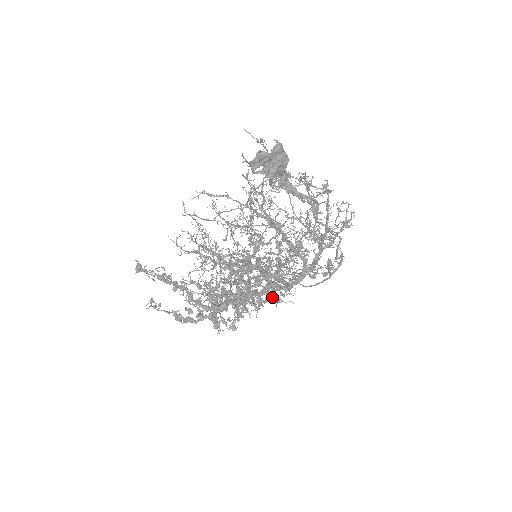
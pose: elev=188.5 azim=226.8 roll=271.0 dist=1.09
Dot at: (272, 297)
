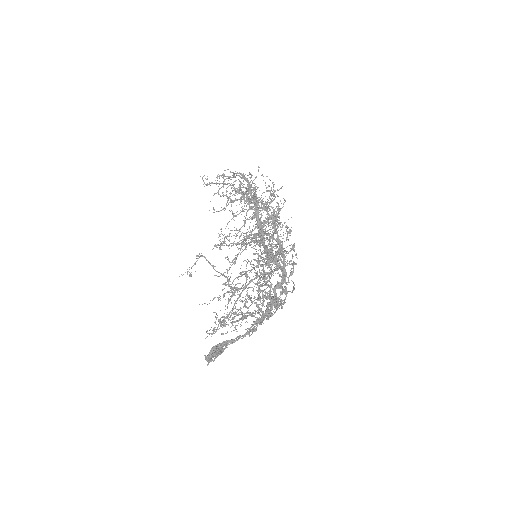
Dot at: occluded
